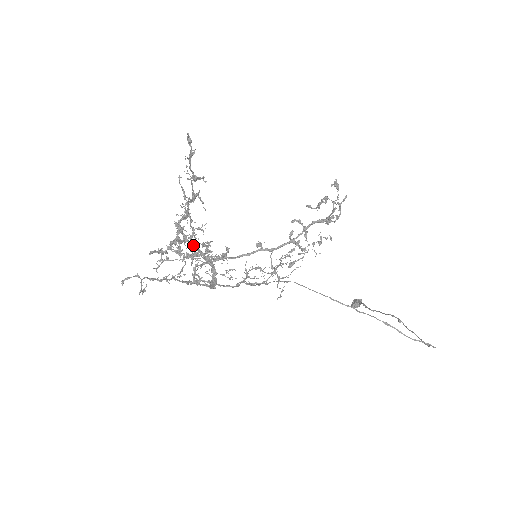
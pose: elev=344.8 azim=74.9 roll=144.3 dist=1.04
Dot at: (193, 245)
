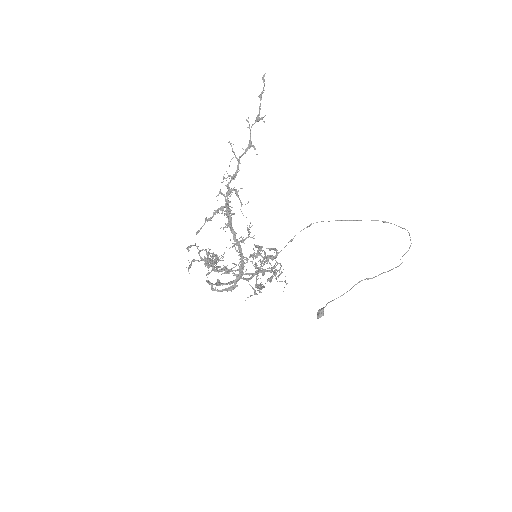
Dot at: (231, 218)
